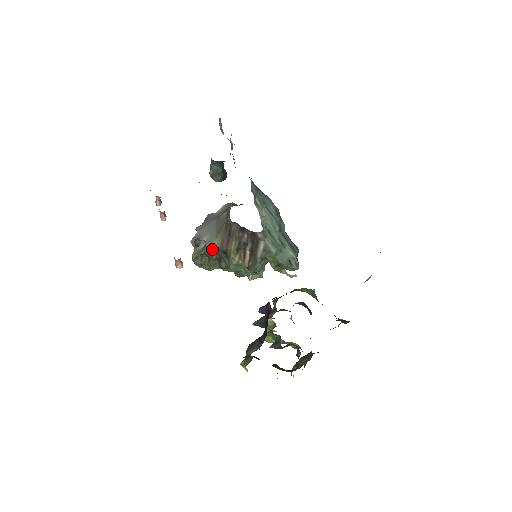
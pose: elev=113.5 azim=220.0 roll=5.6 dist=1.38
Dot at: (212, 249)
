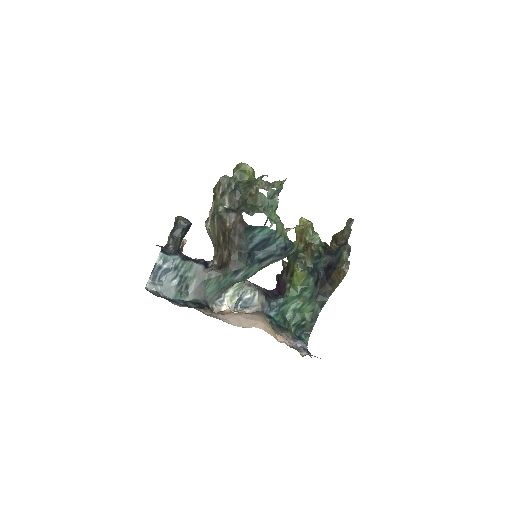
Dot at: occluded
